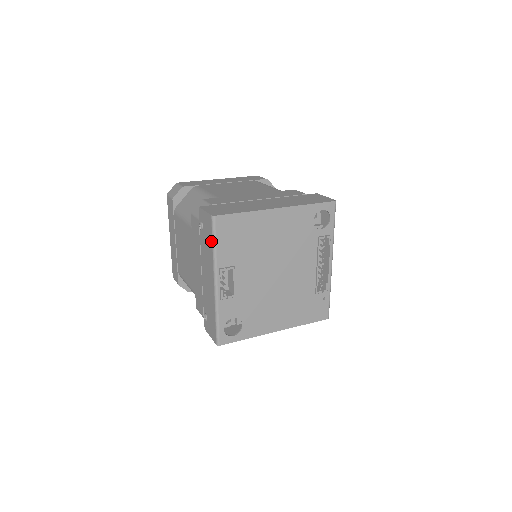
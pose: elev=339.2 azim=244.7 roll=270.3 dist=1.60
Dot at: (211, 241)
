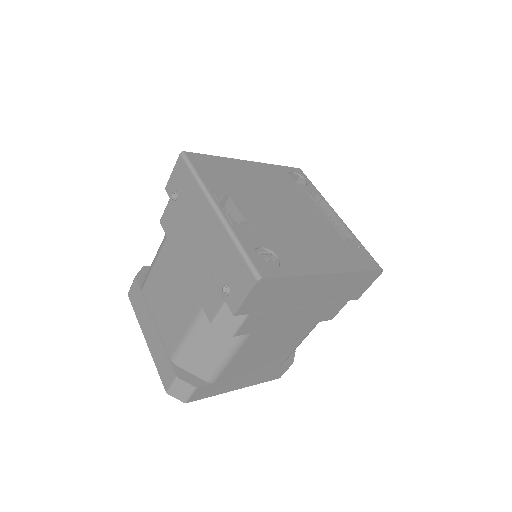
Dot at: (190, 176)
